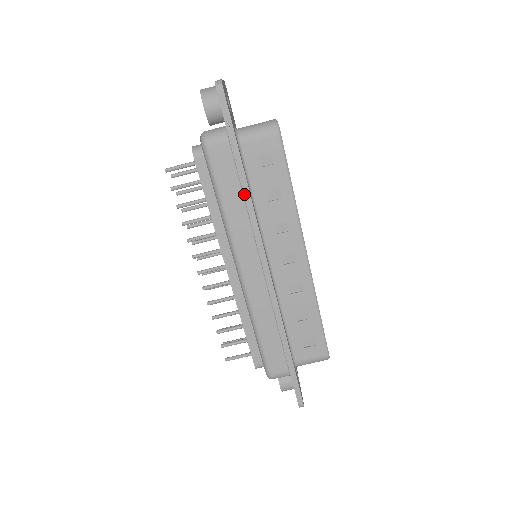
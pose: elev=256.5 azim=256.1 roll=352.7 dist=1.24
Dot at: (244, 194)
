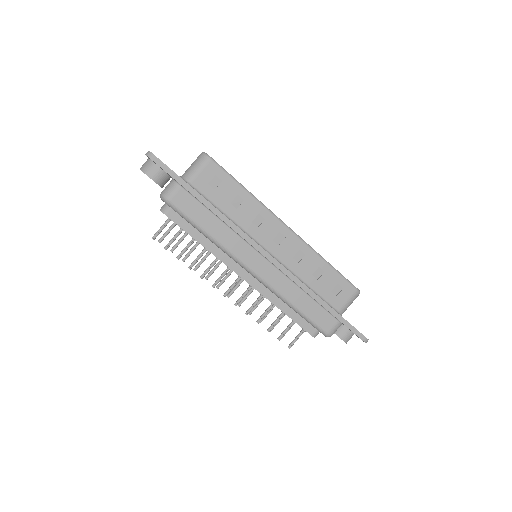
Dot at: (216, 215)
